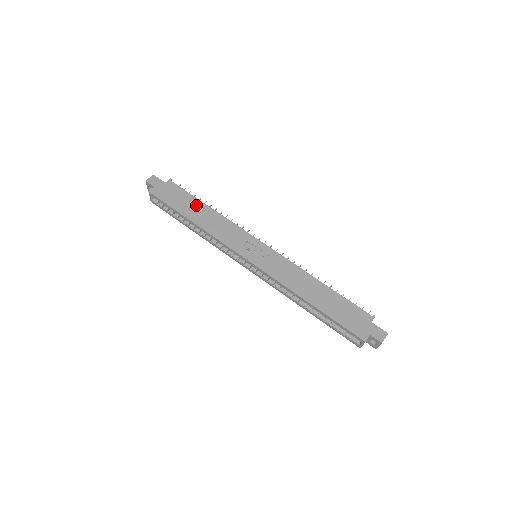
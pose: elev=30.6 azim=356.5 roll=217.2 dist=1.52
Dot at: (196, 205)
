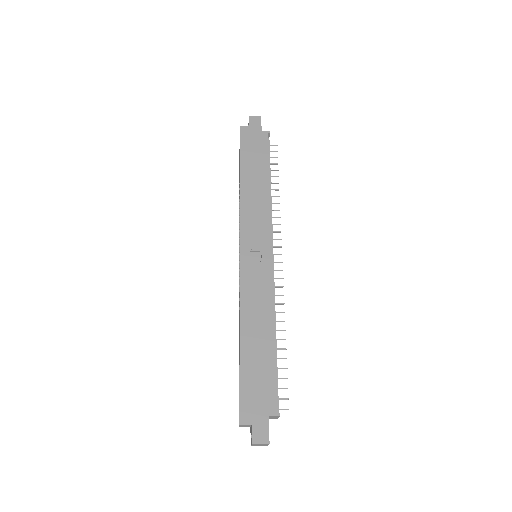
Dot at: (261, 169)
